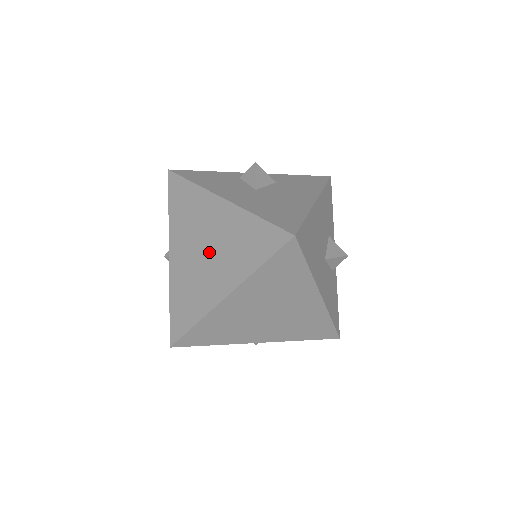
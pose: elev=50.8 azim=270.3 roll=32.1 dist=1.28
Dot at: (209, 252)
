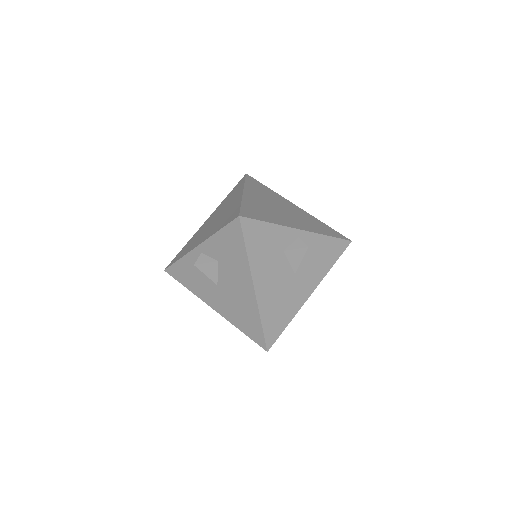
Dot at: occluded
